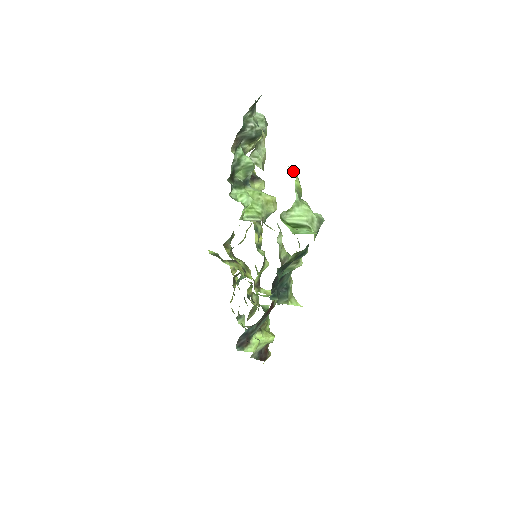
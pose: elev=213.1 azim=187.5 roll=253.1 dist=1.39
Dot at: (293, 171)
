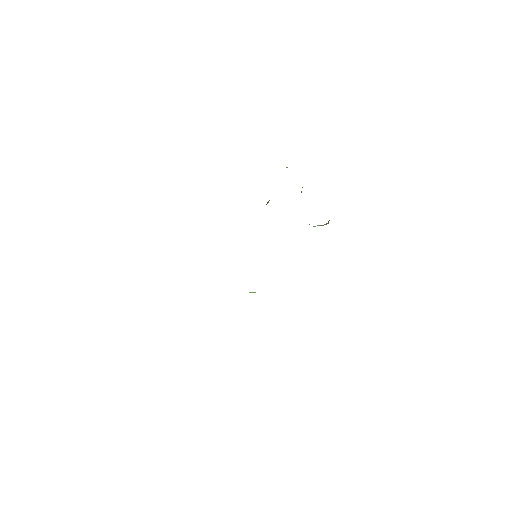
Dot at: occluded
